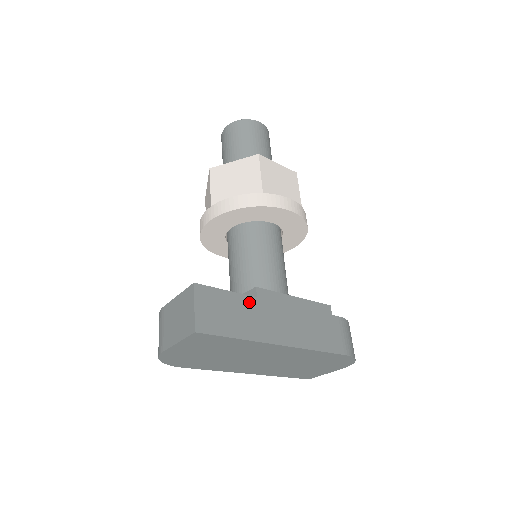
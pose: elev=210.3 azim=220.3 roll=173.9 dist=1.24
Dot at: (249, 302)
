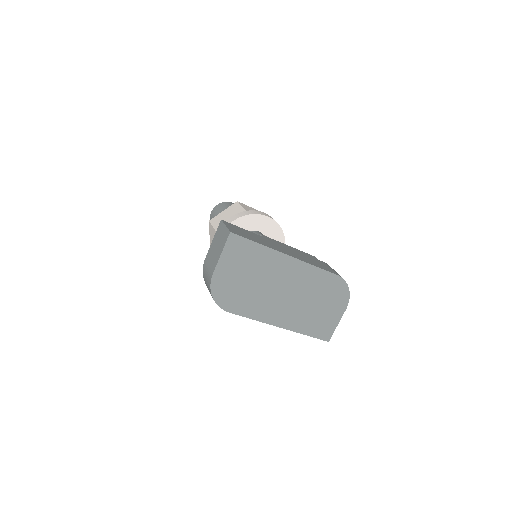
Dot at: (258, 236)
